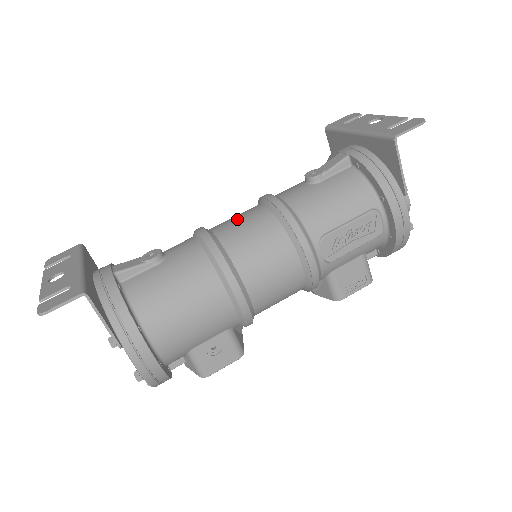
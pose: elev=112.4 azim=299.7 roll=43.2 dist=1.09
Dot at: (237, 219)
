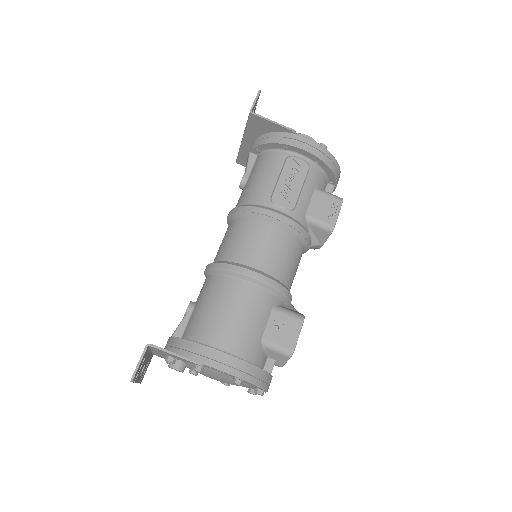
Dot at: occluded
